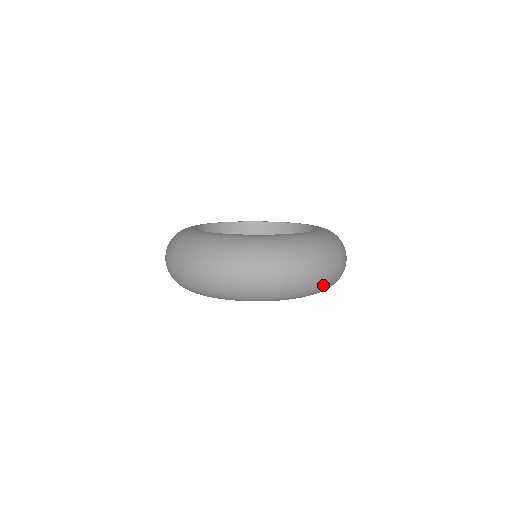
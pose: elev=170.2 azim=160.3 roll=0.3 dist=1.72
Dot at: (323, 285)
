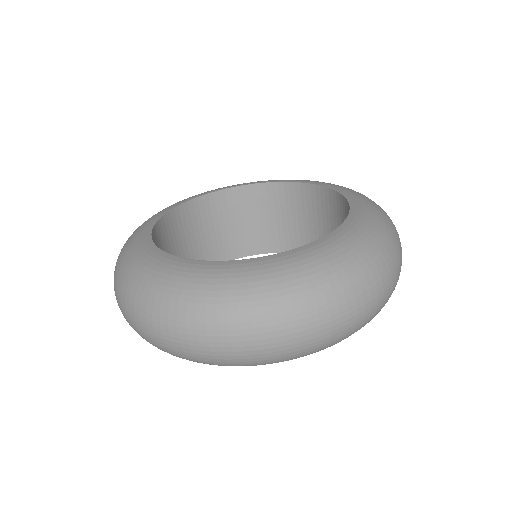
Dot at: occluded
